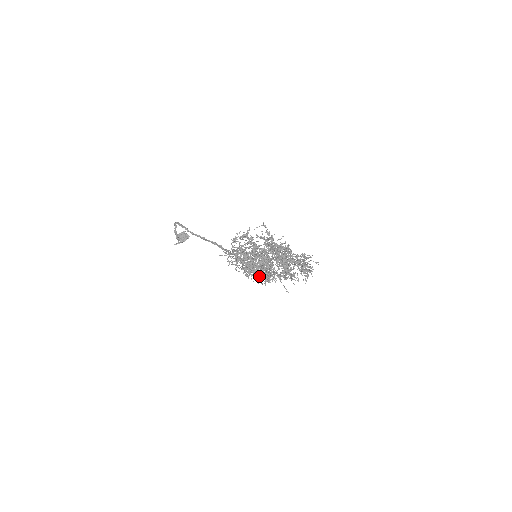
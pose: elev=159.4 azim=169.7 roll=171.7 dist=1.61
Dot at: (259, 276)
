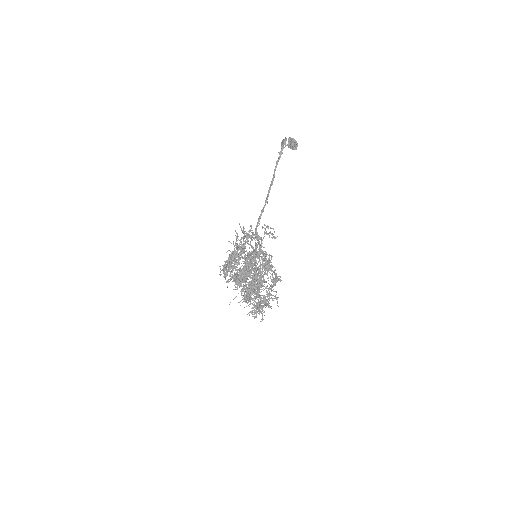
Dot at: occluded
